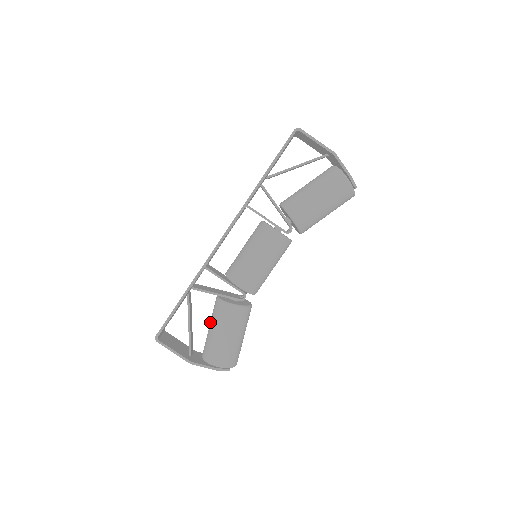
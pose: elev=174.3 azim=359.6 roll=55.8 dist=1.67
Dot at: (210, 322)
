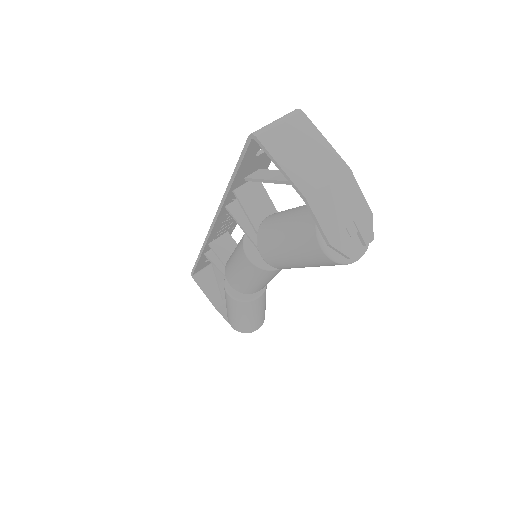
Dot at: occluded
